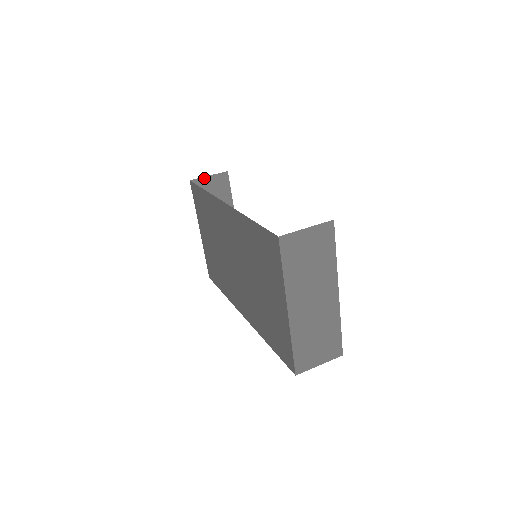
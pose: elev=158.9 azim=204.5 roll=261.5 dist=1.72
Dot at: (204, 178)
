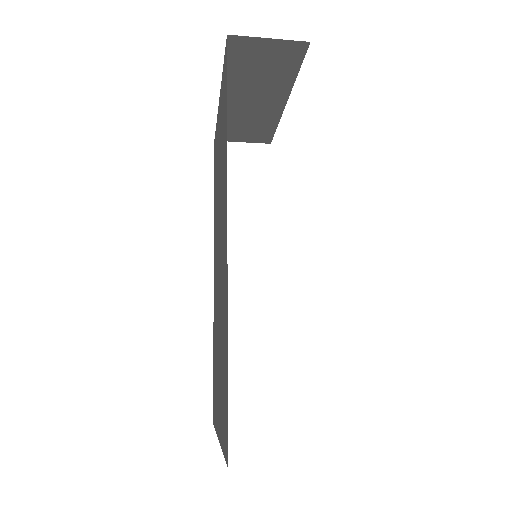
Dot at: (258, 38)
